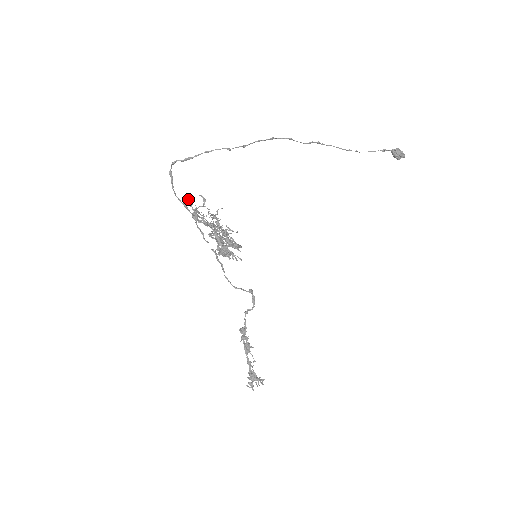
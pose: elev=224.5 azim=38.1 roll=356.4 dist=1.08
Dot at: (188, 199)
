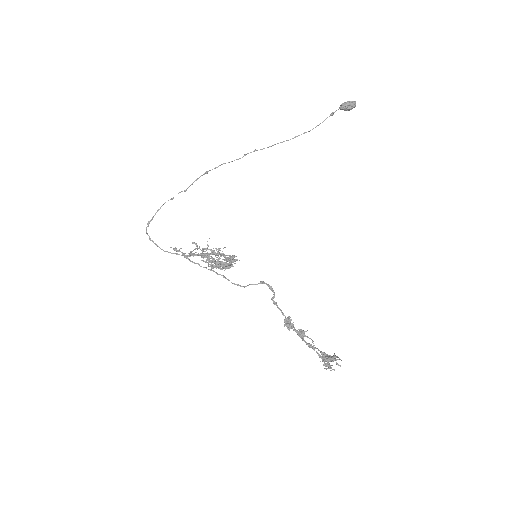
Dot at: (174, 248)
